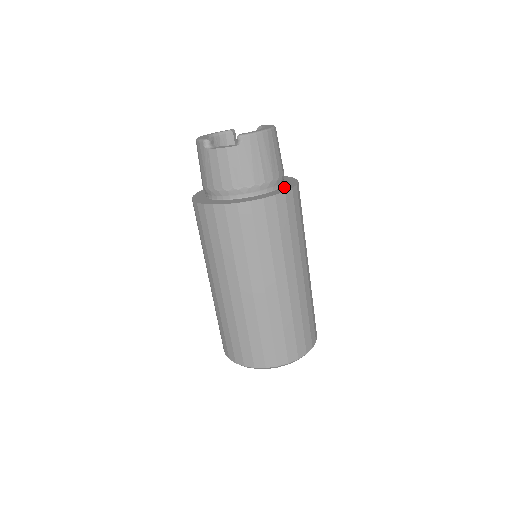
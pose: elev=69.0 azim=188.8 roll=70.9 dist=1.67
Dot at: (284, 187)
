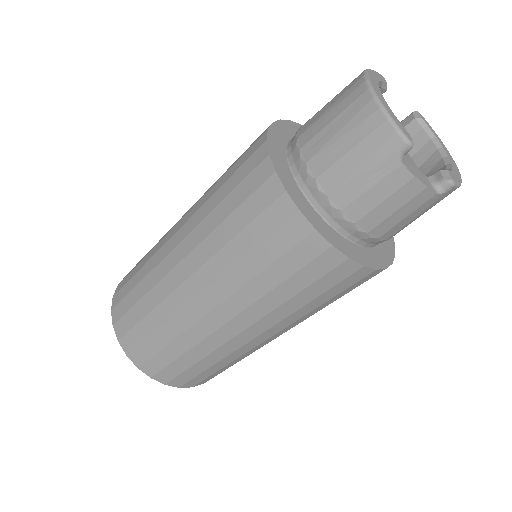
Dot at: occluded
